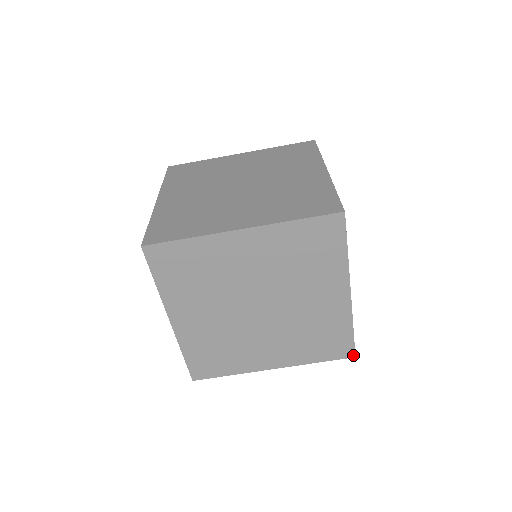
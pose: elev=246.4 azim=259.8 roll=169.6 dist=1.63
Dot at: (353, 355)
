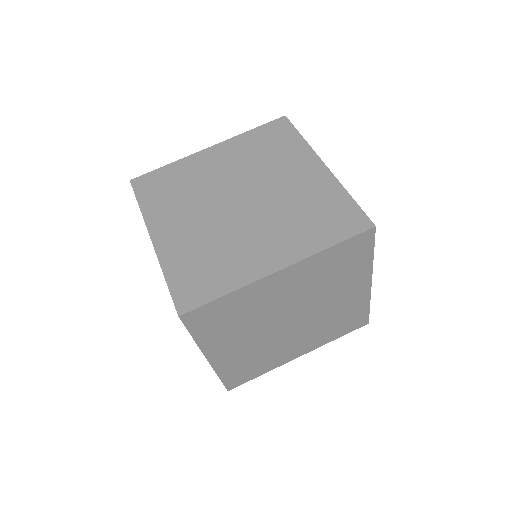
Dot at: (371, 225)
